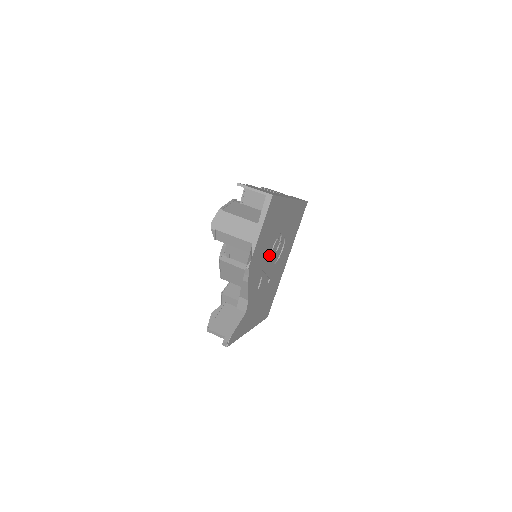
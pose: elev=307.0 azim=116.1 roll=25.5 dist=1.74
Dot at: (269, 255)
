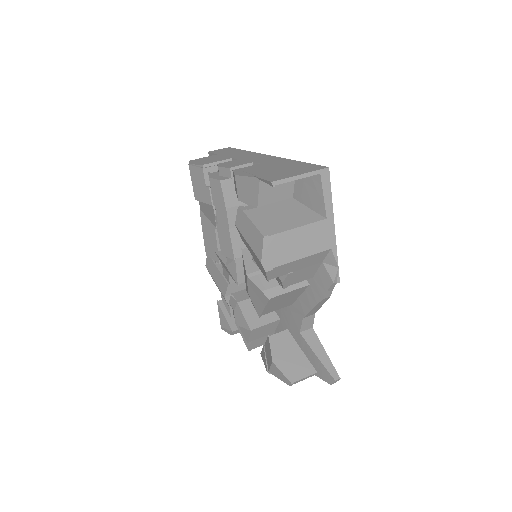
Dot at: occluded
